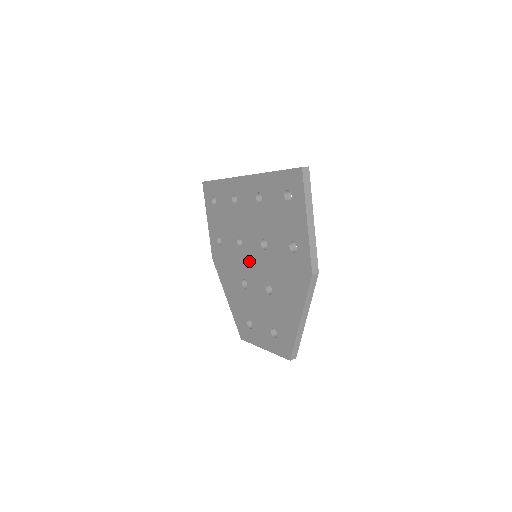
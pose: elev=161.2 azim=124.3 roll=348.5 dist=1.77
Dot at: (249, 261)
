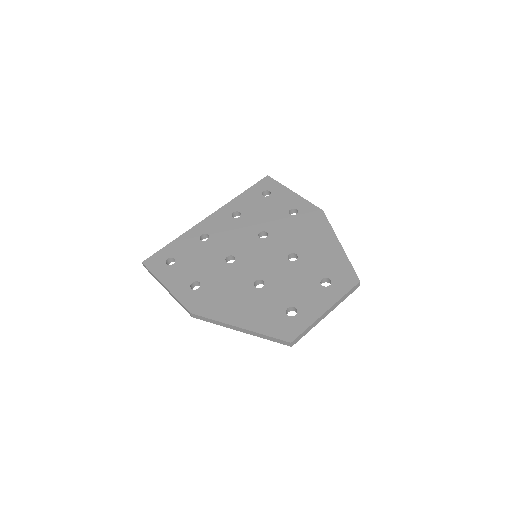
Dot at: (253, 261)
